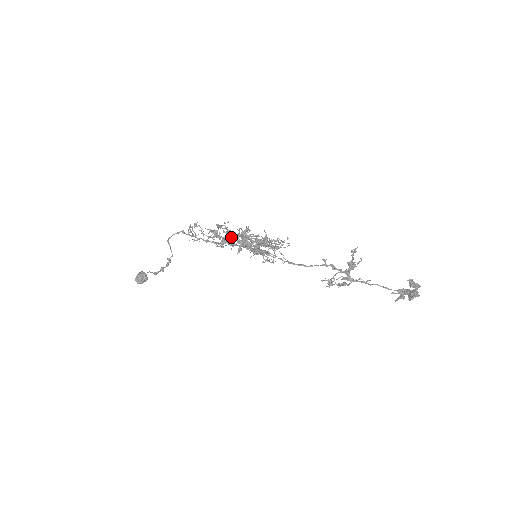
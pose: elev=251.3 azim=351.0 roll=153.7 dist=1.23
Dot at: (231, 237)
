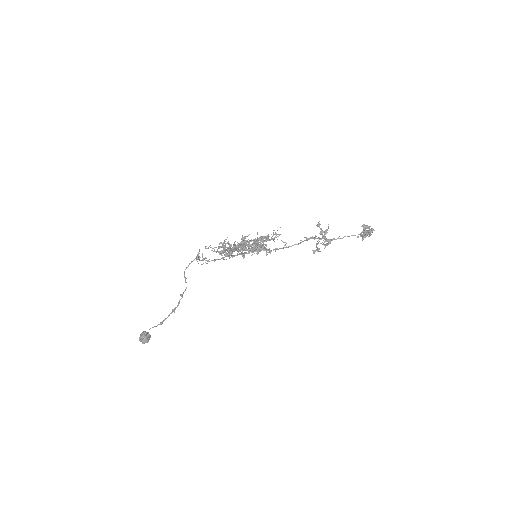
Dot at: (238, 244)
